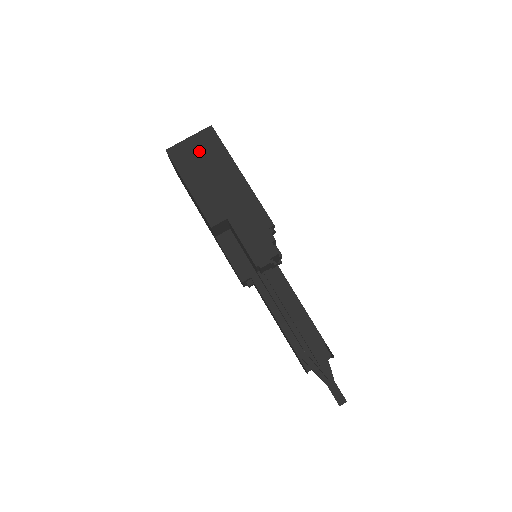
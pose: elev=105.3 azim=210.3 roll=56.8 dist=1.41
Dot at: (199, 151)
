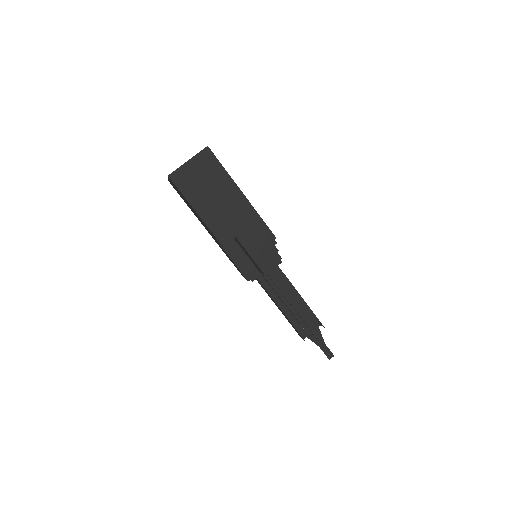
Dot at: (200, 174)
